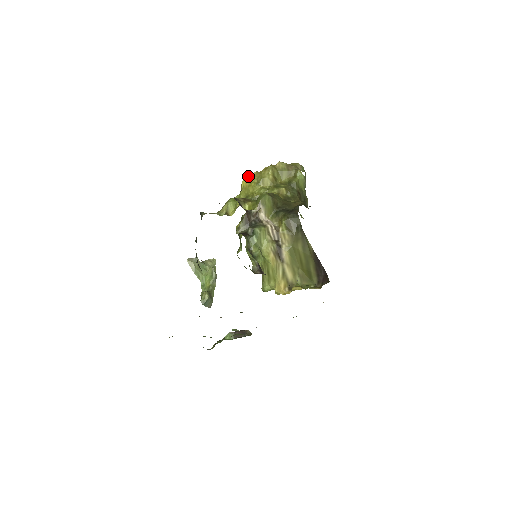
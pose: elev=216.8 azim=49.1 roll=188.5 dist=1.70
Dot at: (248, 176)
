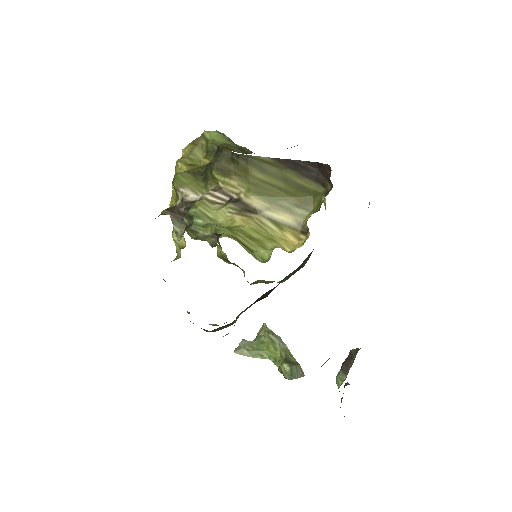
Dot at: occluded
